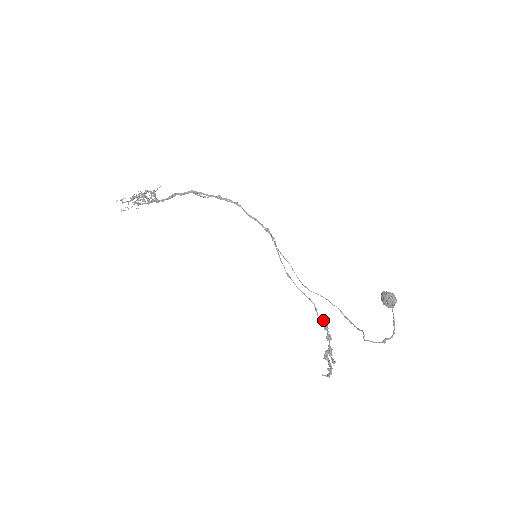
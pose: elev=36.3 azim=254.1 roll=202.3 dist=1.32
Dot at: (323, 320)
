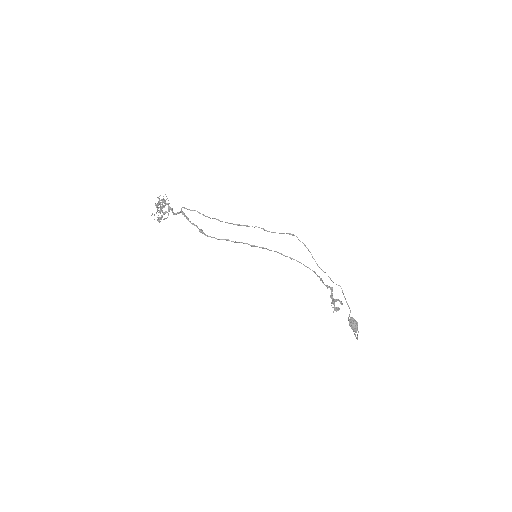
Dot at: occluded
